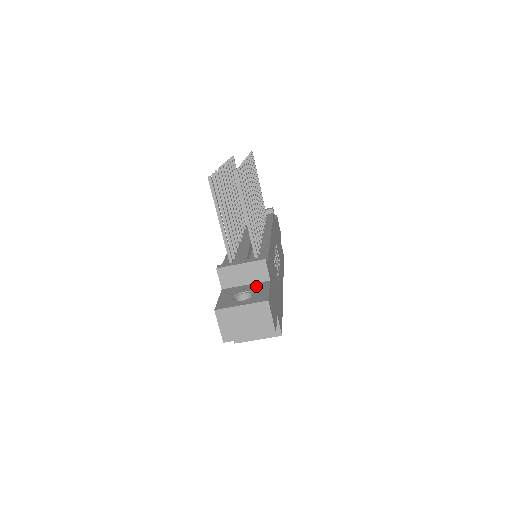
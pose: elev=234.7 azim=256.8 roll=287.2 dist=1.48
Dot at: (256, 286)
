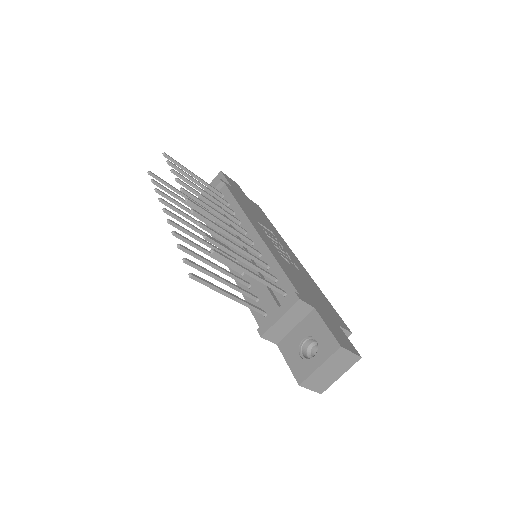
Dot at: (308, 325)
